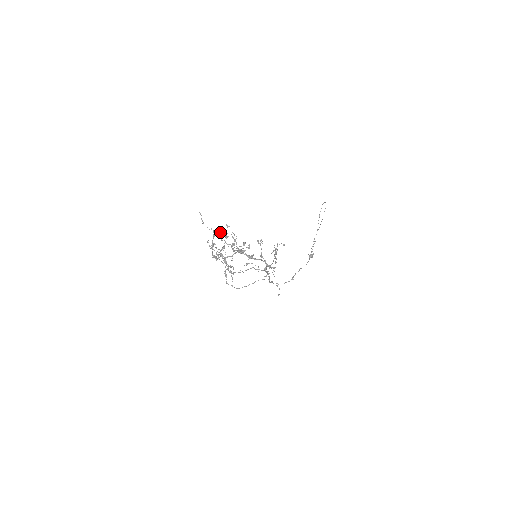
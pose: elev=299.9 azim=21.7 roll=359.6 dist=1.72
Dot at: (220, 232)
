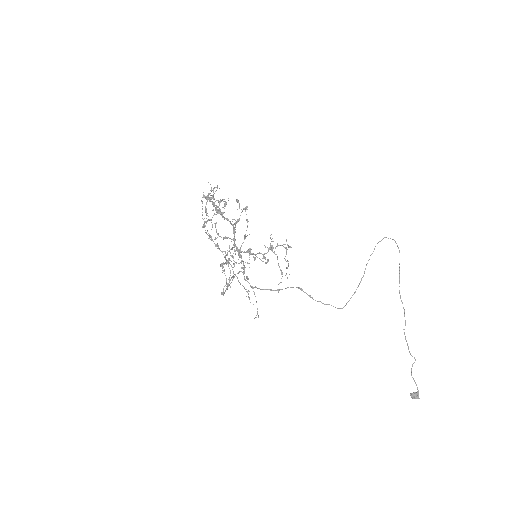
Dot at: occluded
